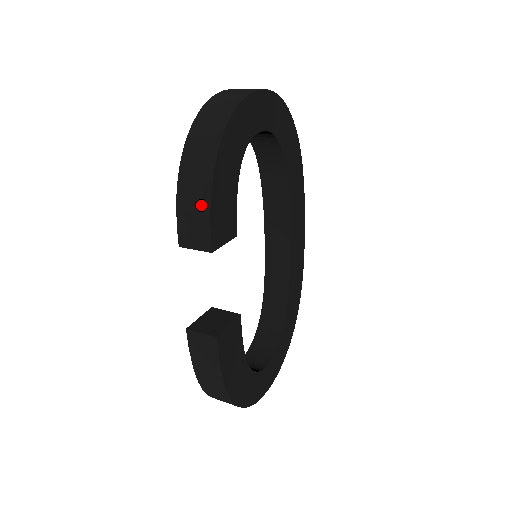
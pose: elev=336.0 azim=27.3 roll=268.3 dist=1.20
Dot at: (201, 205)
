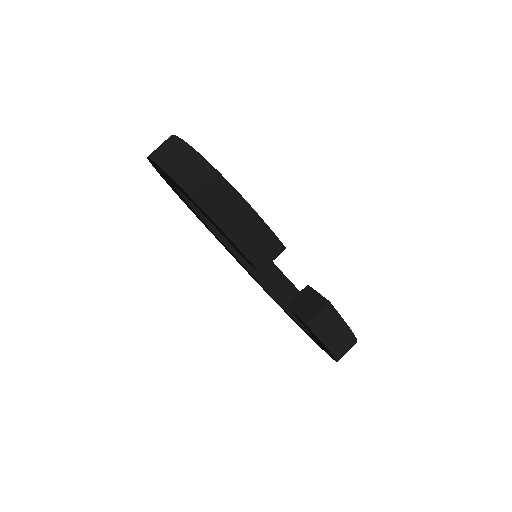
Dot at: (254, 225)
